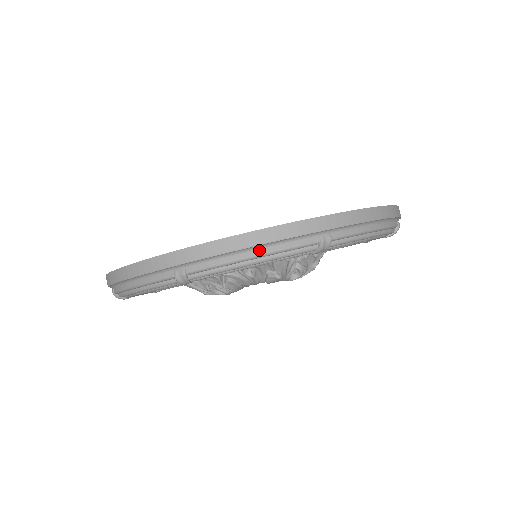
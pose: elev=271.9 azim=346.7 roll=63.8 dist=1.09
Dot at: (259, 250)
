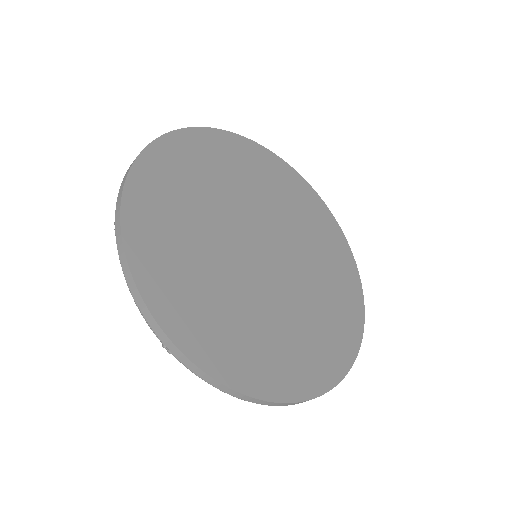
Dot at: occluded
